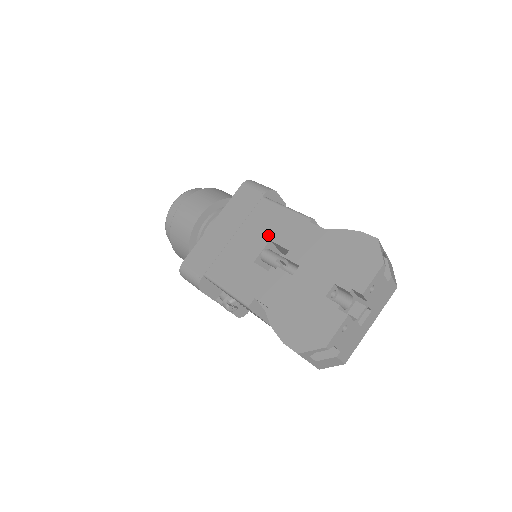
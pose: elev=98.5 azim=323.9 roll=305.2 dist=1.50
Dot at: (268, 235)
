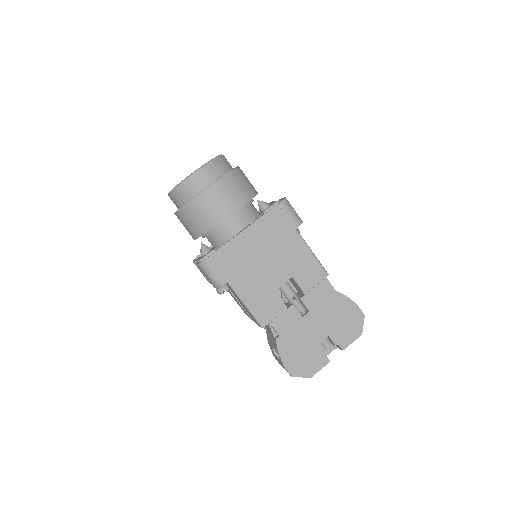
Dot at: (292, 272)
